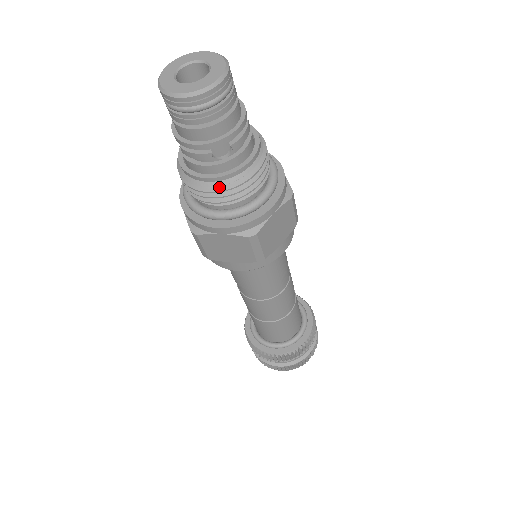
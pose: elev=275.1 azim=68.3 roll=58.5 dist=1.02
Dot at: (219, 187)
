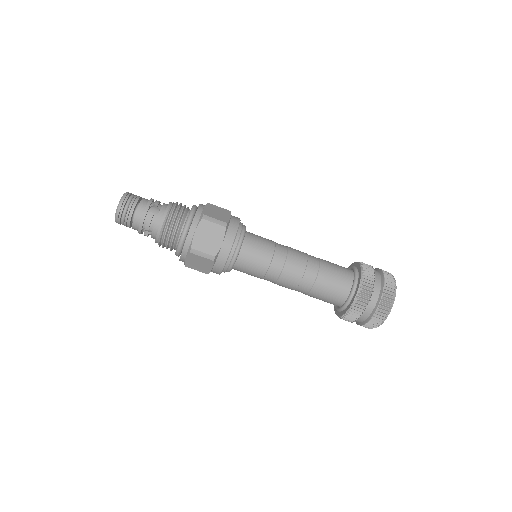
Dot at: (169, 219)
